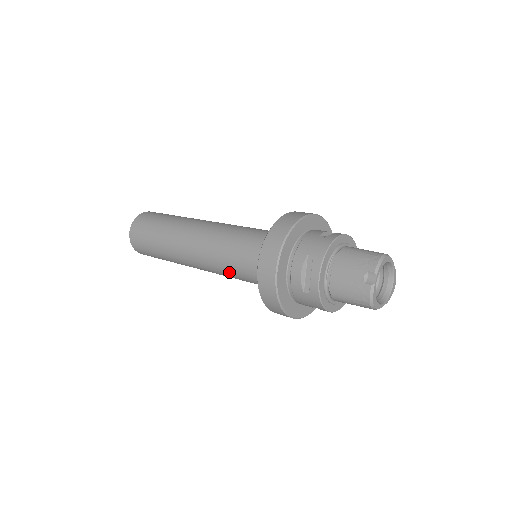
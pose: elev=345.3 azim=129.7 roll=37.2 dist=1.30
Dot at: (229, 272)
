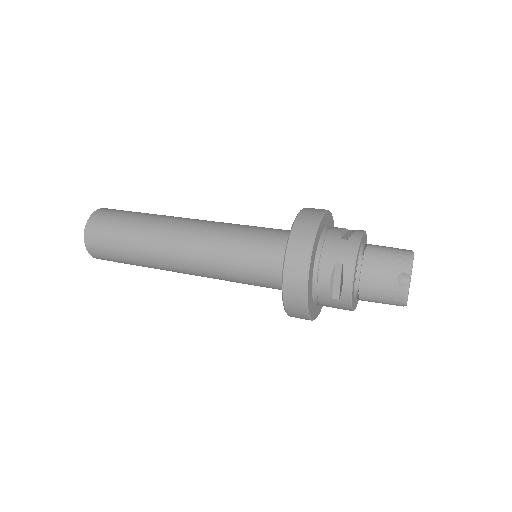
Dot at: (231, 278)
